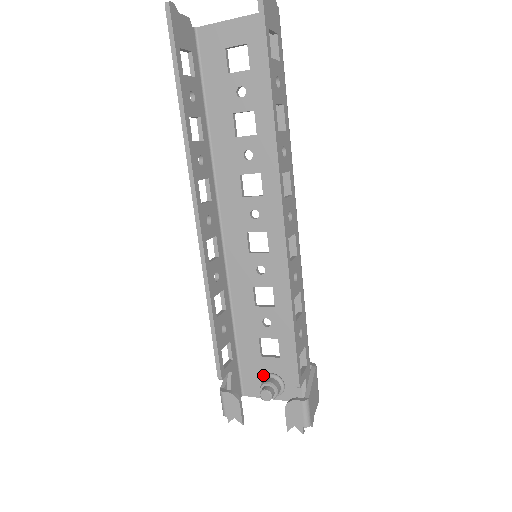
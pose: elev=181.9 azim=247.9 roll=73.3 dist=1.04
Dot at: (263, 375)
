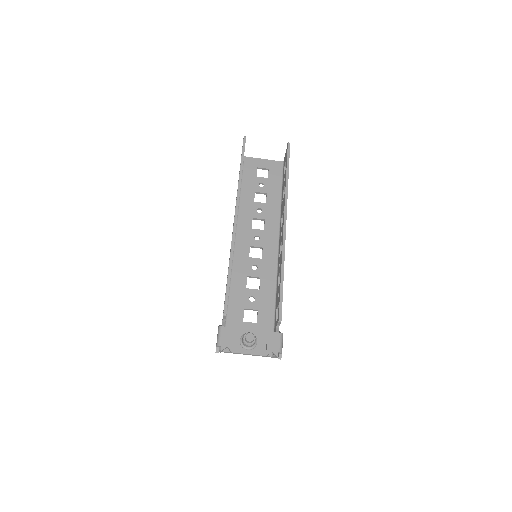
Dot at: (242, 335)
